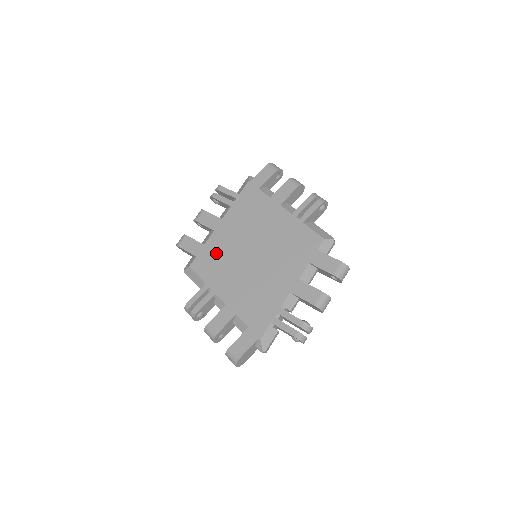
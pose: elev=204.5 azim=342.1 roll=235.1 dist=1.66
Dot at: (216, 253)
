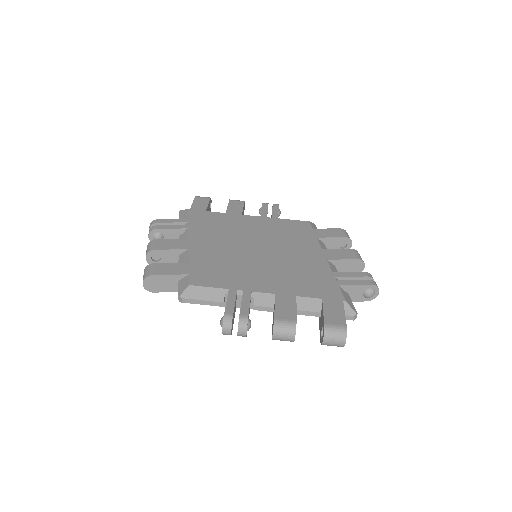
Dot at: (212, 263)
